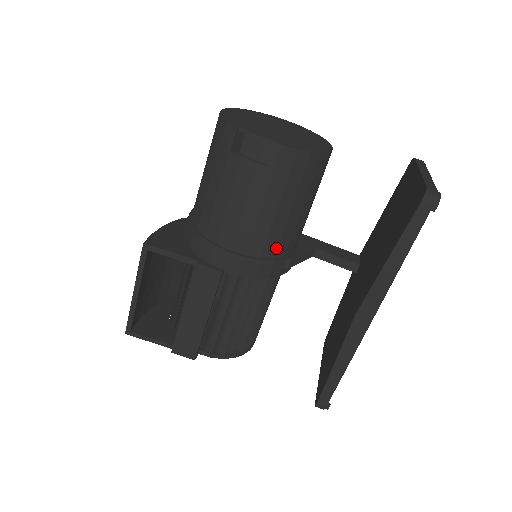
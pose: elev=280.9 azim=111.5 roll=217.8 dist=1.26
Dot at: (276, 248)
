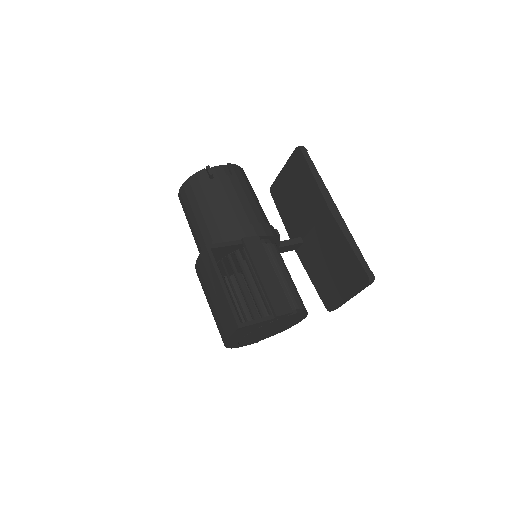
Dot at: (267, 220)
